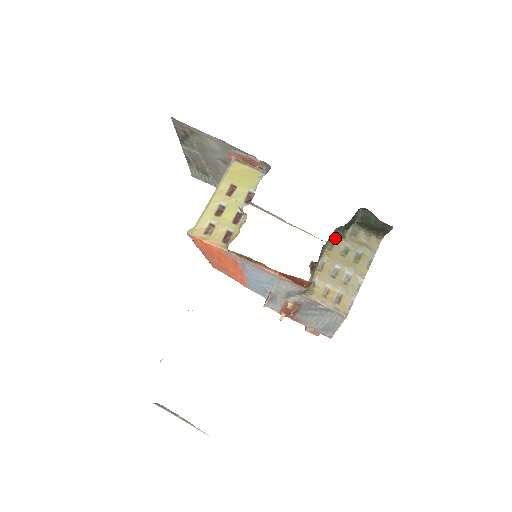
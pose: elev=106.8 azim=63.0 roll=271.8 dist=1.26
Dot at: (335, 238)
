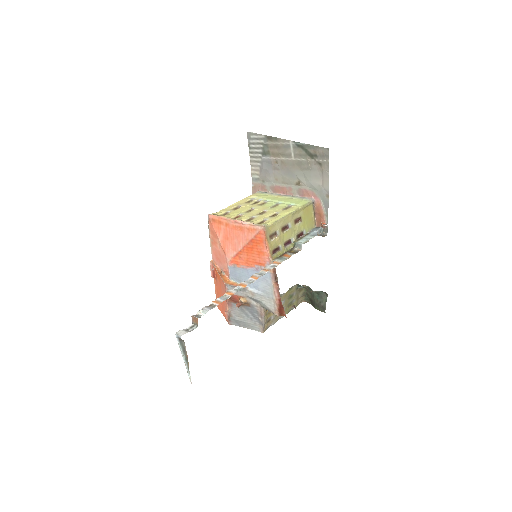
Dot at: (295, 286)
